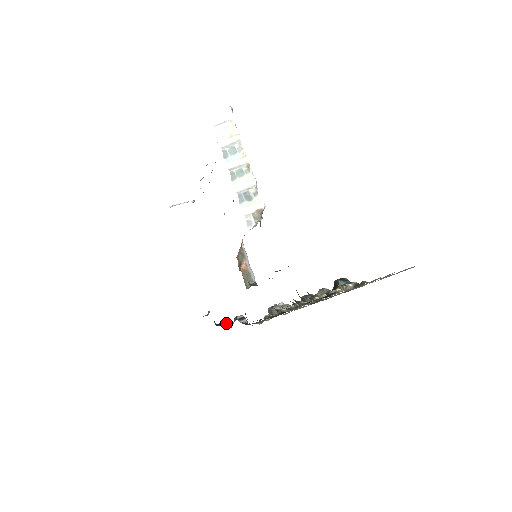
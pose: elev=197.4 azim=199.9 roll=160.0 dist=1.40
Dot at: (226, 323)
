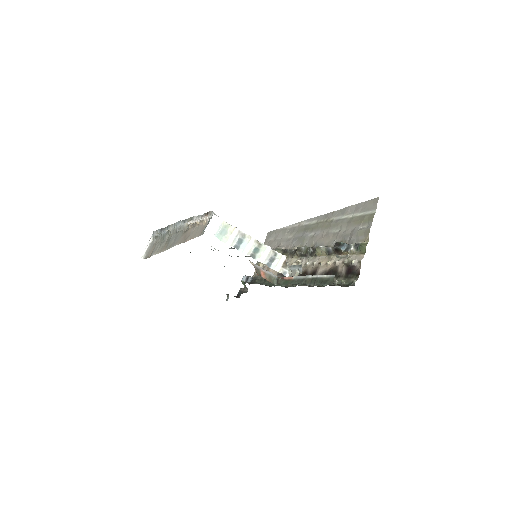
Dot at: (241, 290)
